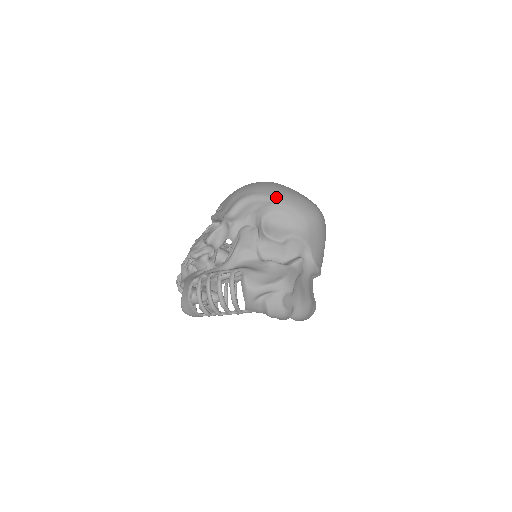
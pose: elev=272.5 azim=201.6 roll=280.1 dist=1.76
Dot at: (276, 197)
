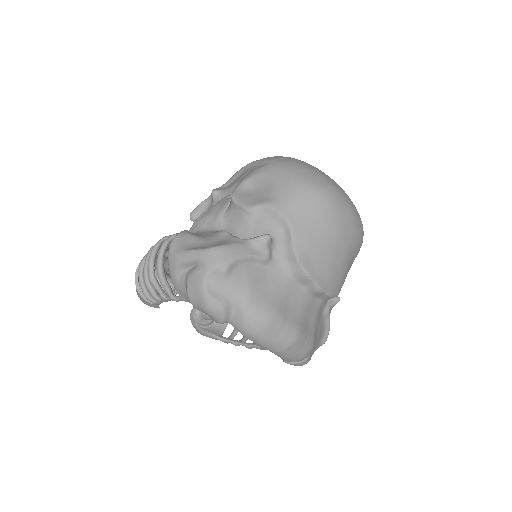
Dot at: (271, 160)
